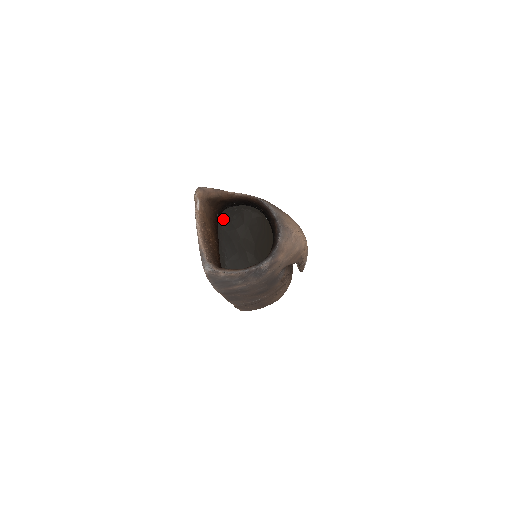
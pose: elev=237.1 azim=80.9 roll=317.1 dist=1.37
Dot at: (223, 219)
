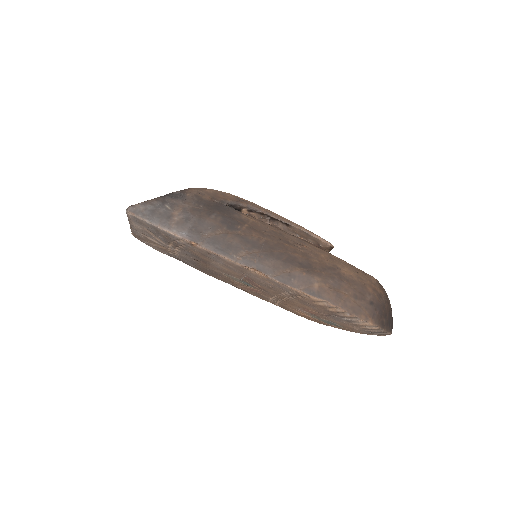
Dot at: occluded
